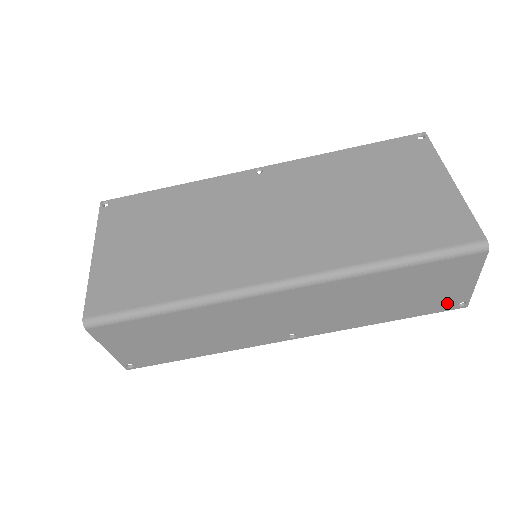
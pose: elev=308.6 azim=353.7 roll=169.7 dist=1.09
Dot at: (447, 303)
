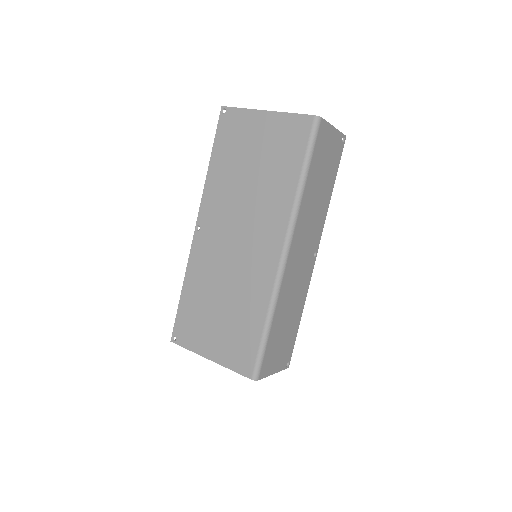
Dot at: (338, 149)
